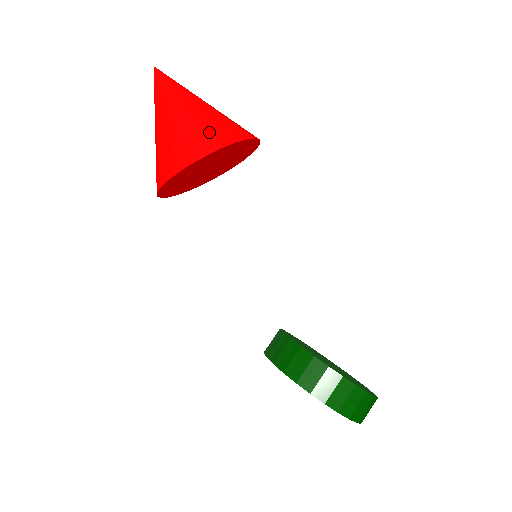
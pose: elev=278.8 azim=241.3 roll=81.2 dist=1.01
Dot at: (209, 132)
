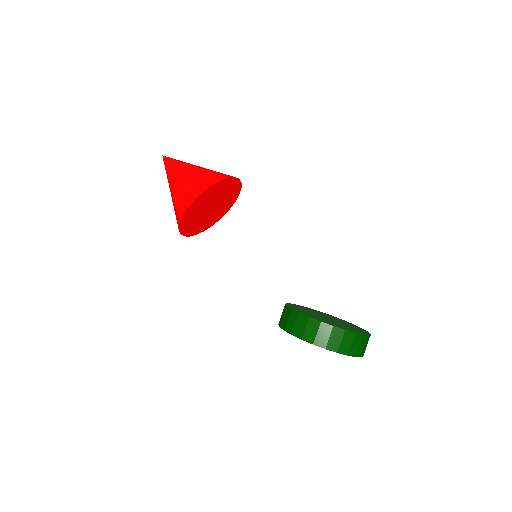
Dot at: (195, 185)
